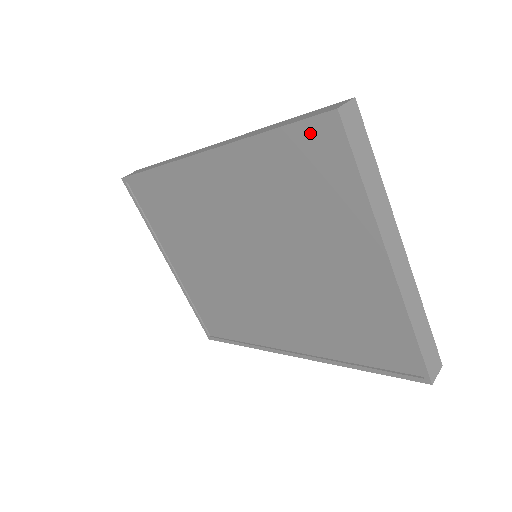
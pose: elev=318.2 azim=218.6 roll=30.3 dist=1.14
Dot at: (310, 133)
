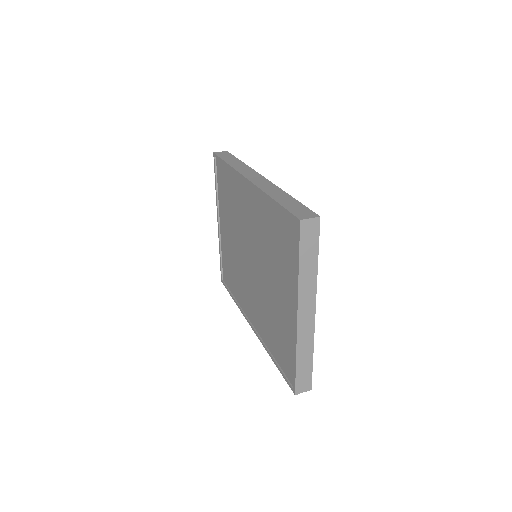
Dot at: (290, 219)
